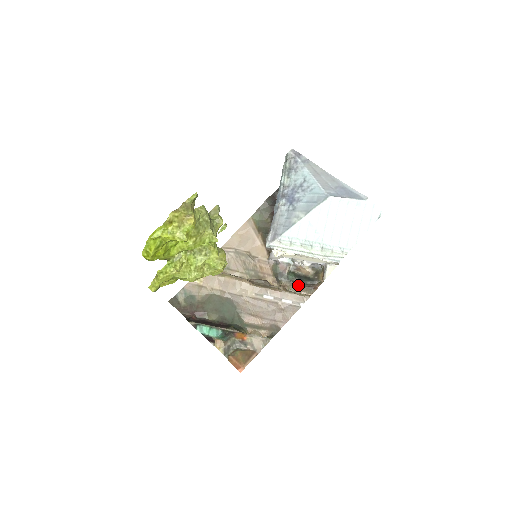
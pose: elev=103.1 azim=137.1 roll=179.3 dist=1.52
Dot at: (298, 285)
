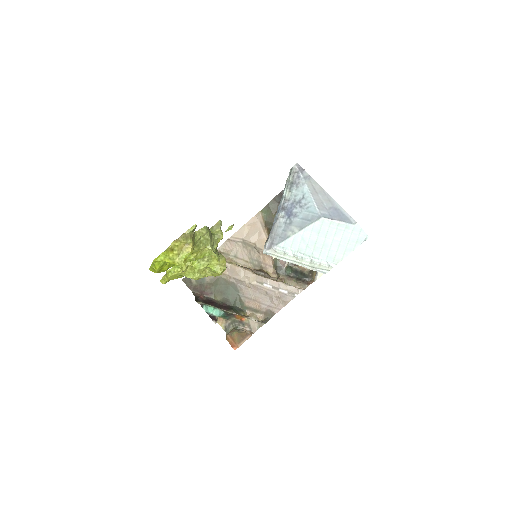
Dot at: (294, 279)
